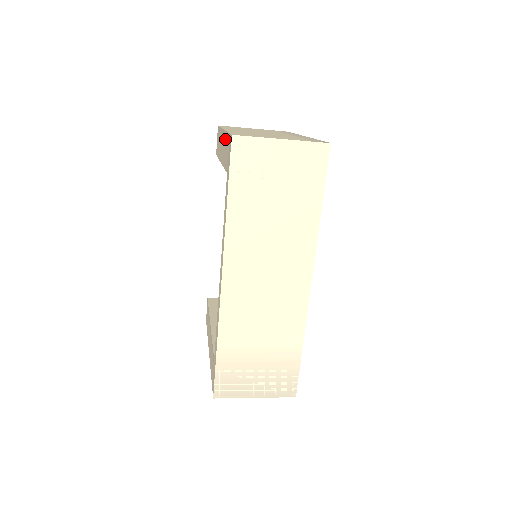
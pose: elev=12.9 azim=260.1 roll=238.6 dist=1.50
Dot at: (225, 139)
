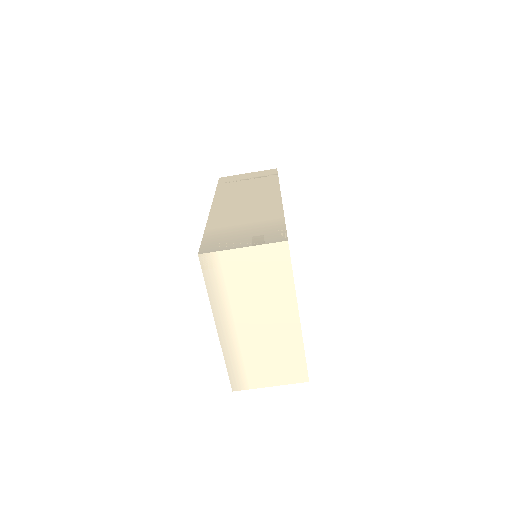
Dot at: occluded
